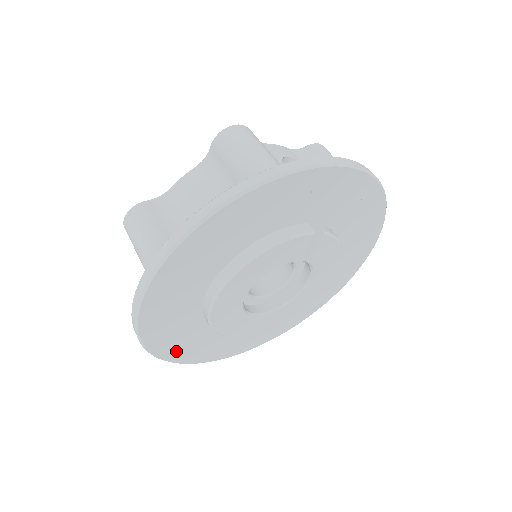
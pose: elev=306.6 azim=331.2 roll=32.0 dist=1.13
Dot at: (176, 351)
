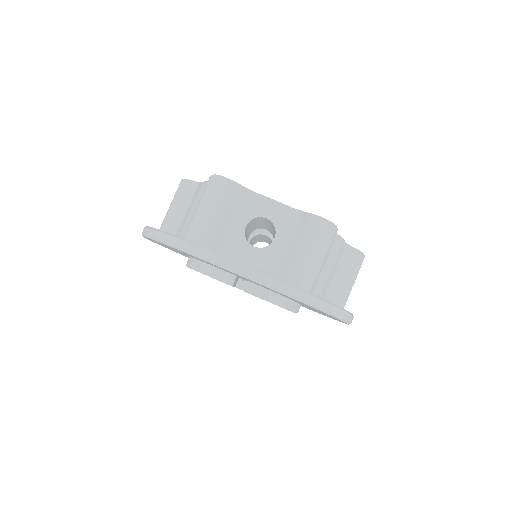
Dot at: occluded
